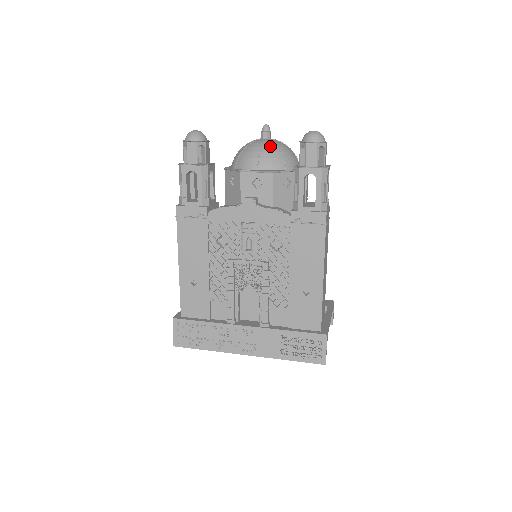
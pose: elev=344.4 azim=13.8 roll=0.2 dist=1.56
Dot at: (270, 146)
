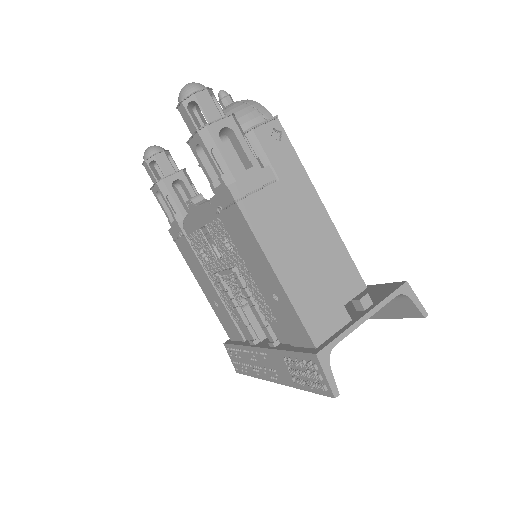
Dot at: occluded
